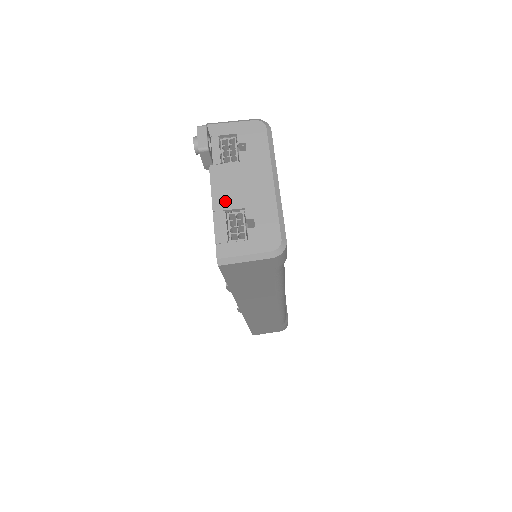
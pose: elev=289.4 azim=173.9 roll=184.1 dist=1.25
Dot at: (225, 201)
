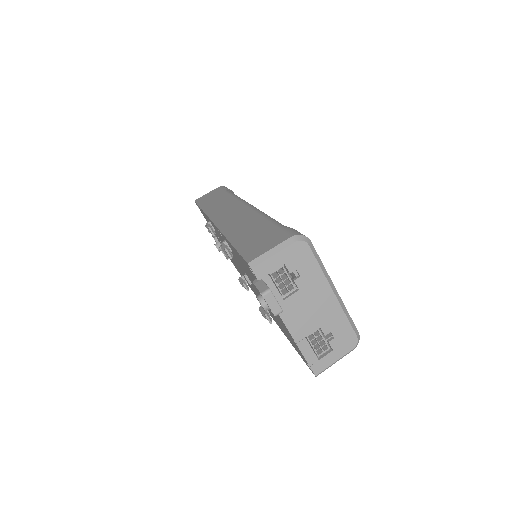
Dot at: (302, 330)
